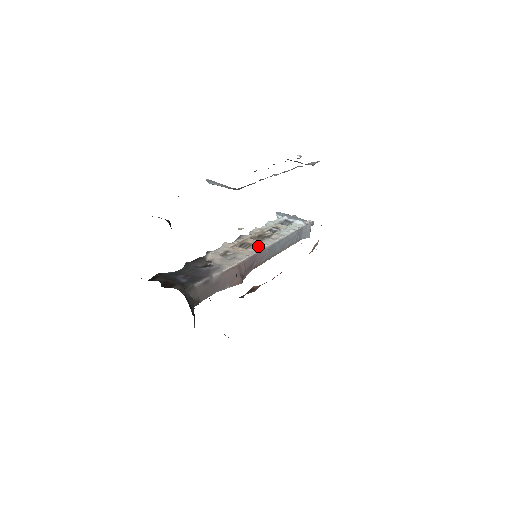
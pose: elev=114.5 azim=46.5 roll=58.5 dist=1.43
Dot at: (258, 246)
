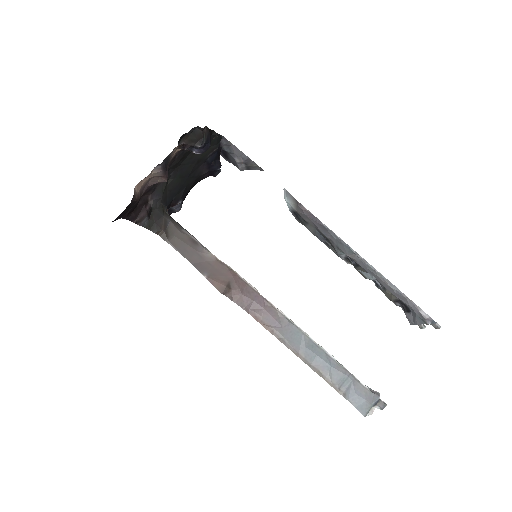
Dot at: occluded
